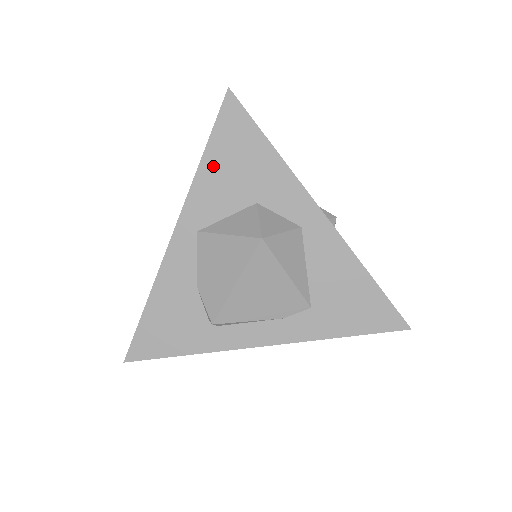
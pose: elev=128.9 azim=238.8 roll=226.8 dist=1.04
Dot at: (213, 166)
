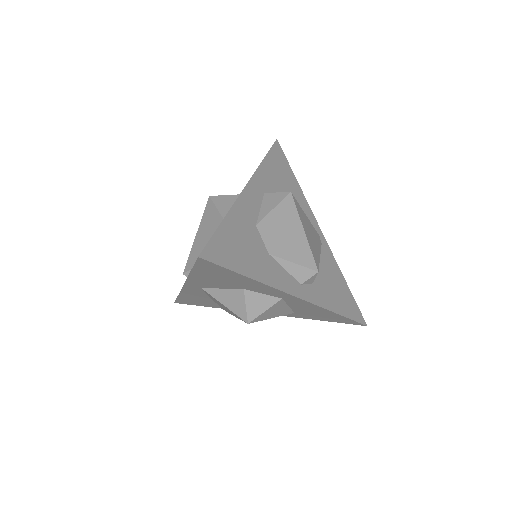
Dot at: (201, 276)
